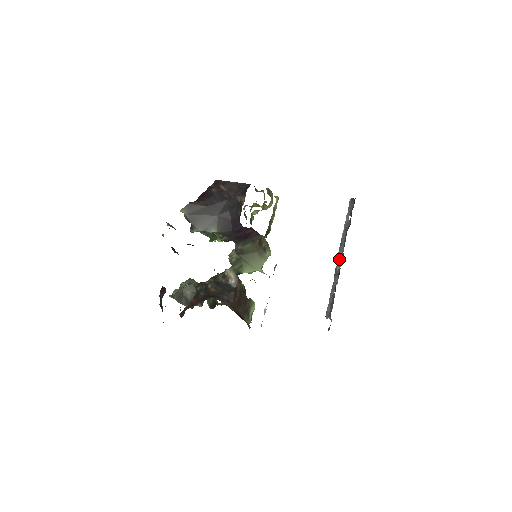
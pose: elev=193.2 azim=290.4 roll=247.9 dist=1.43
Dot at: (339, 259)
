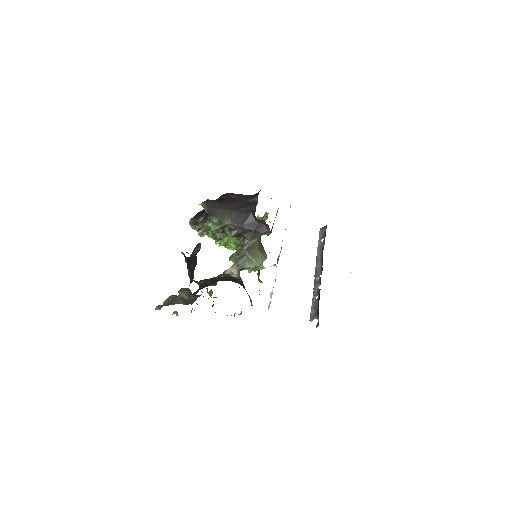
Dot at: (317, 271)
